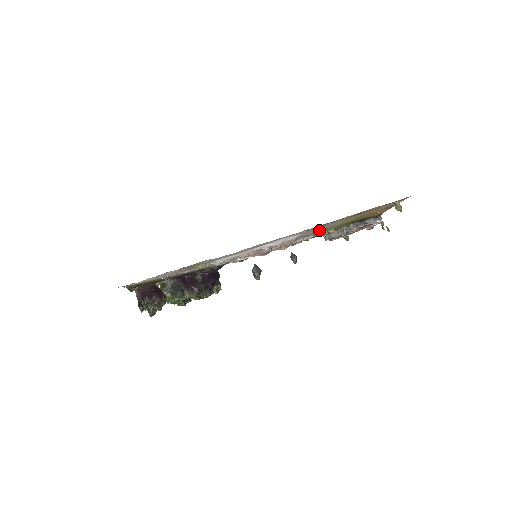
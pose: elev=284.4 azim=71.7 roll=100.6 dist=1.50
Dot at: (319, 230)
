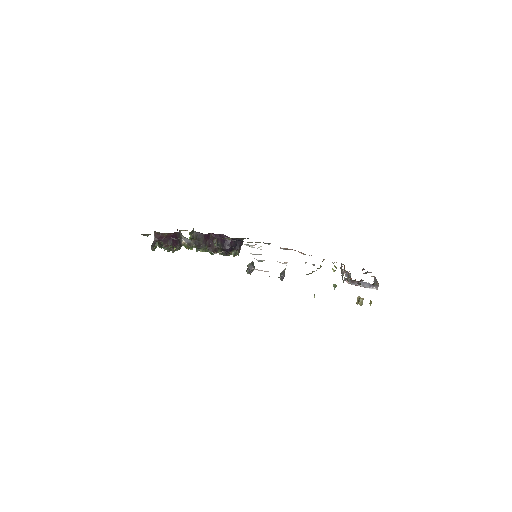
Dot at: occluded
